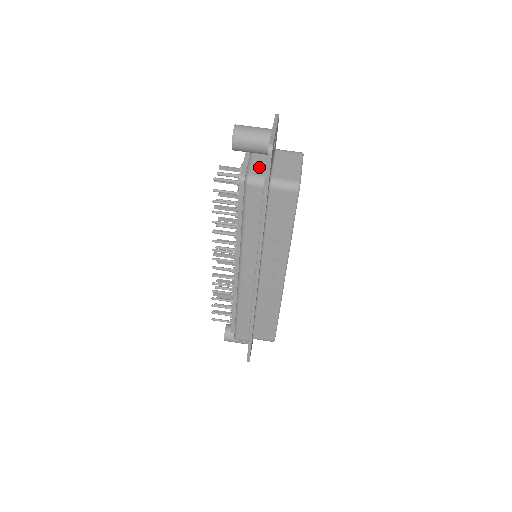
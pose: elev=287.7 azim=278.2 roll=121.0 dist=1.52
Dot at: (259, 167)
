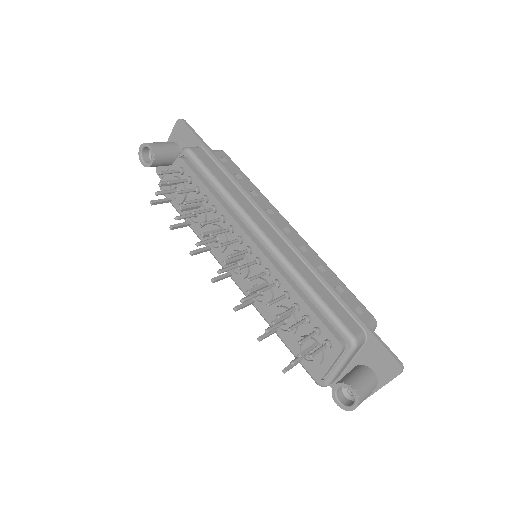
Dot at: occluded
